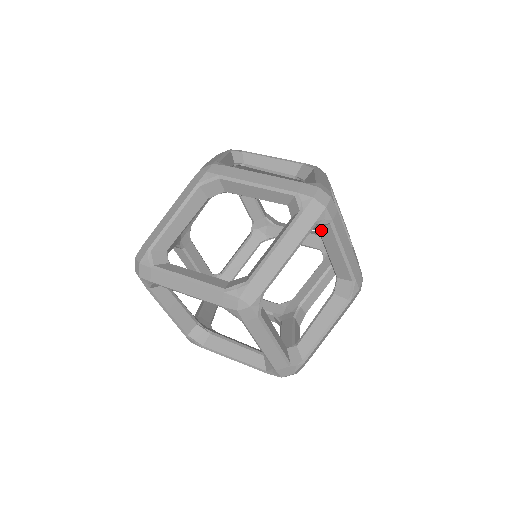
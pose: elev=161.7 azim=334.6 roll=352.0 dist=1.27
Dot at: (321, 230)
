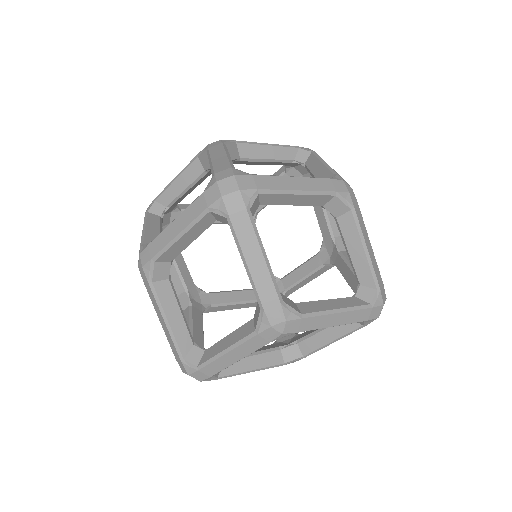
Dot at: (261, 203)
